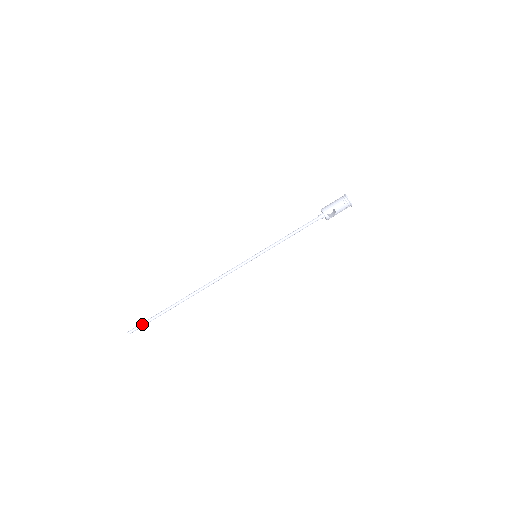
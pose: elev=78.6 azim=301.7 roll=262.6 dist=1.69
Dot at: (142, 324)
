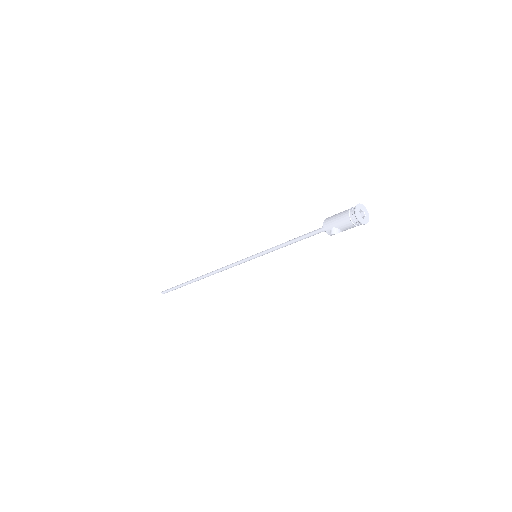
Dot at: (170, 290)
